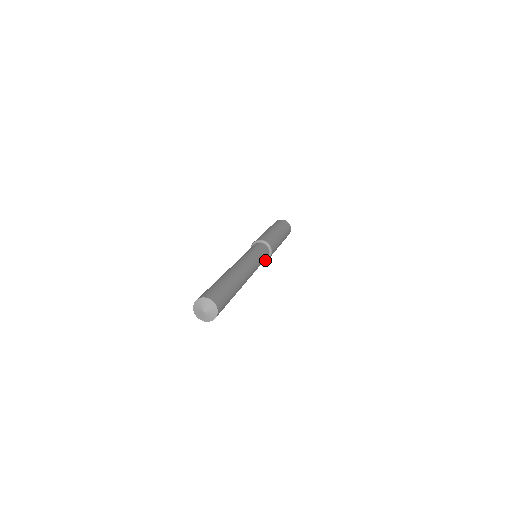
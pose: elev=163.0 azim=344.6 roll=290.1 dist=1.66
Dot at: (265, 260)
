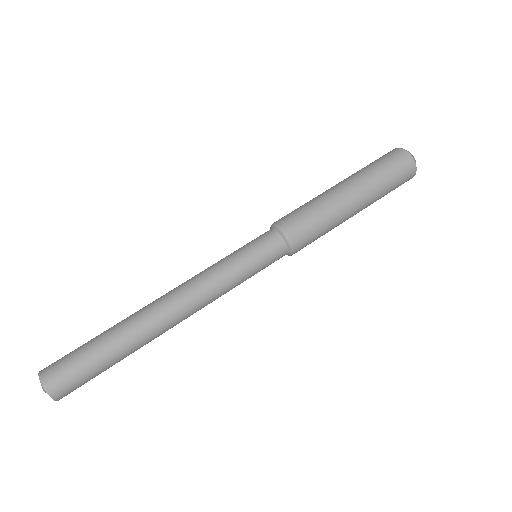
Dot at: occluded
